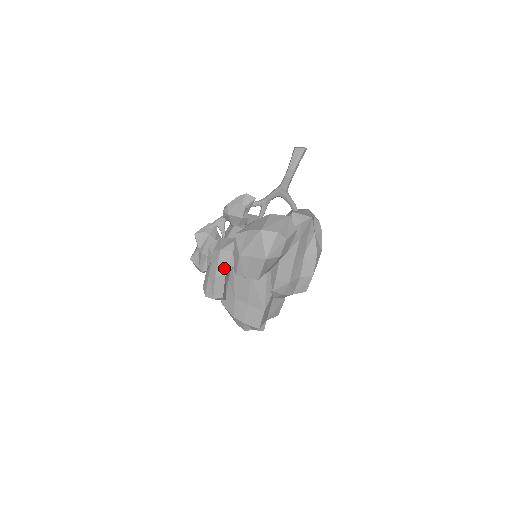
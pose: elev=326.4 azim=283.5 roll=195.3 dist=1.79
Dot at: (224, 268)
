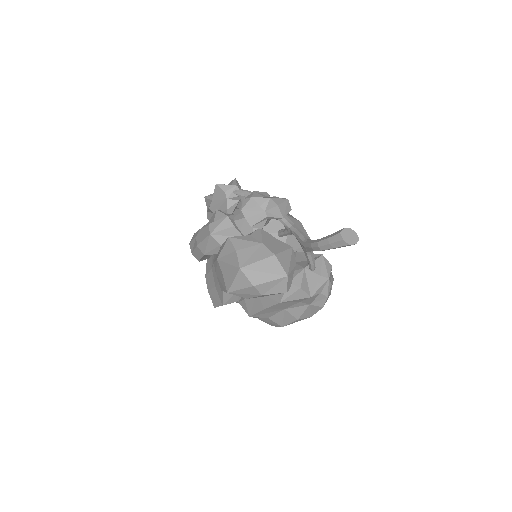
Dot at: (206, 249)
